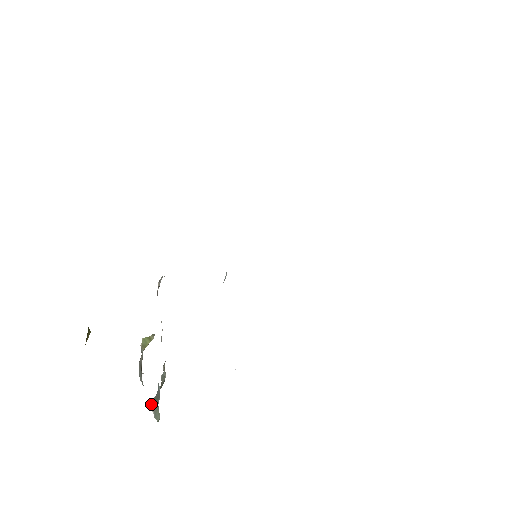
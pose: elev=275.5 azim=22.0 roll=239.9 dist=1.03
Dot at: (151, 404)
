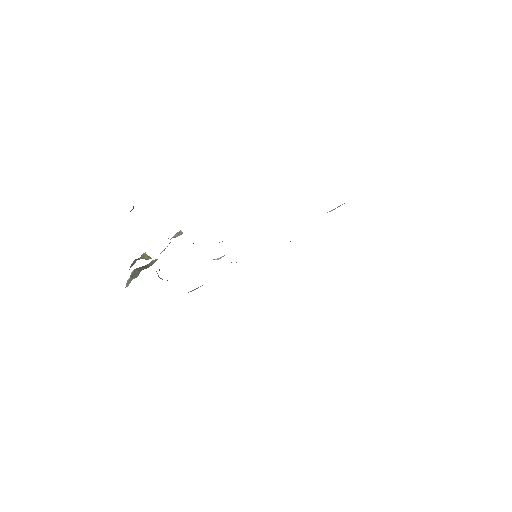
Dot at: (134, 271)
